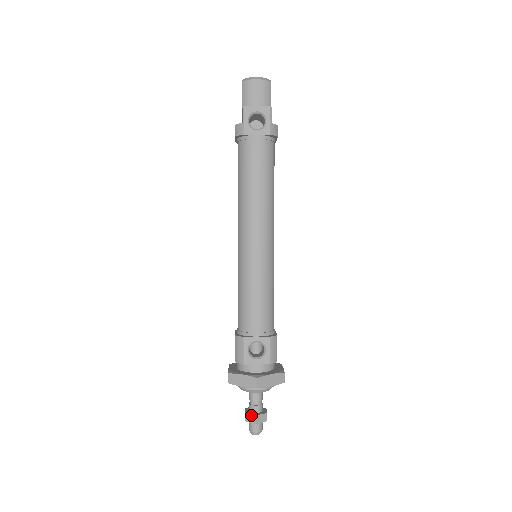
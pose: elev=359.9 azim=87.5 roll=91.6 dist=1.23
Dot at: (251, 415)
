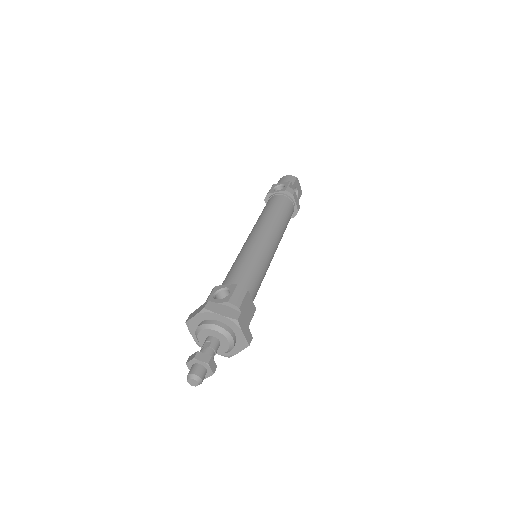
Dot at: (194, 354)
